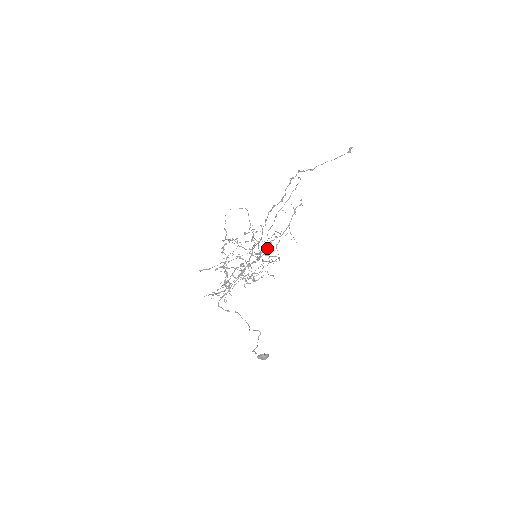
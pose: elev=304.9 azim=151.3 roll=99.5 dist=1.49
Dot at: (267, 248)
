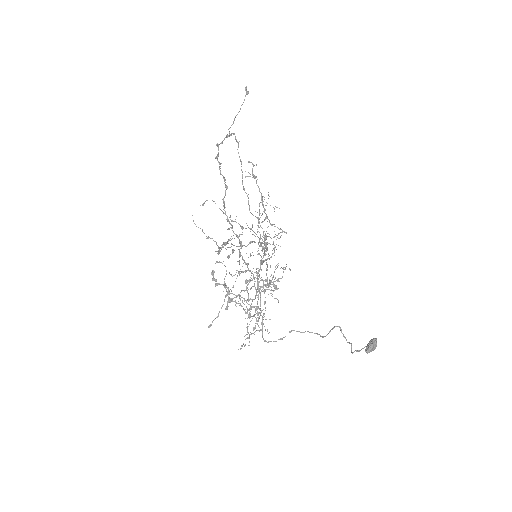
Dot at: occluded
